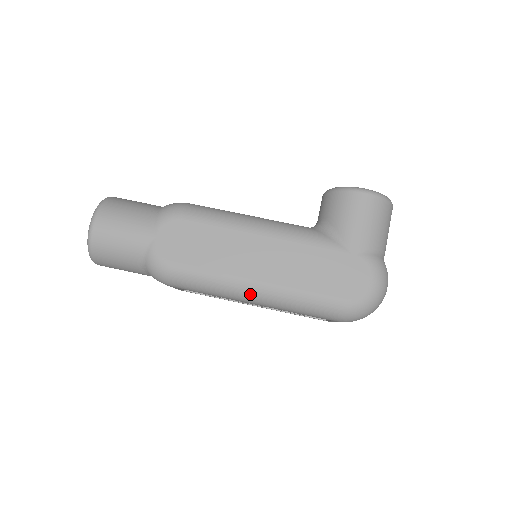
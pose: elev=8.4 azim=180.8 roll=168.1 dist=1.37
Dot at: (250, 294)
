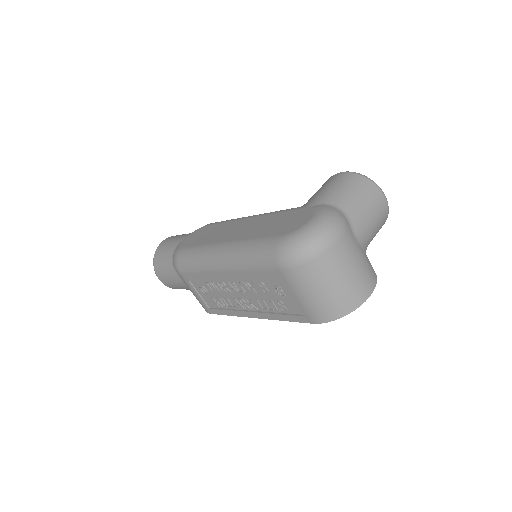
Dot at: (217, 255)
